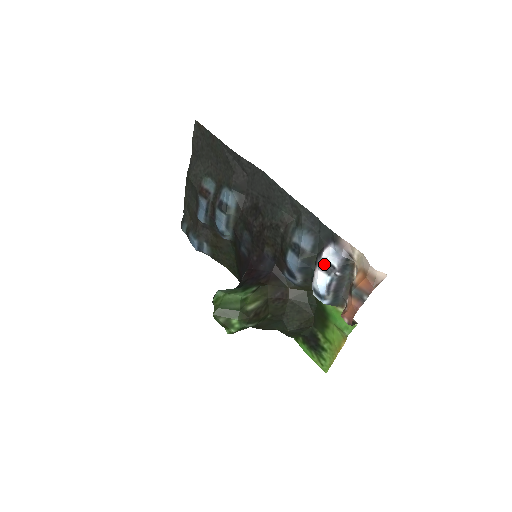
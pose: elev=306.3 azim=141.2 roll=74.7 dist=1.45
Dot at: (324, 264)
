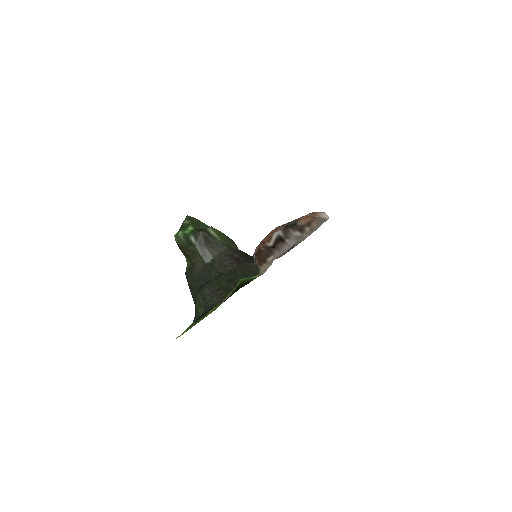
Dot at: occluded
